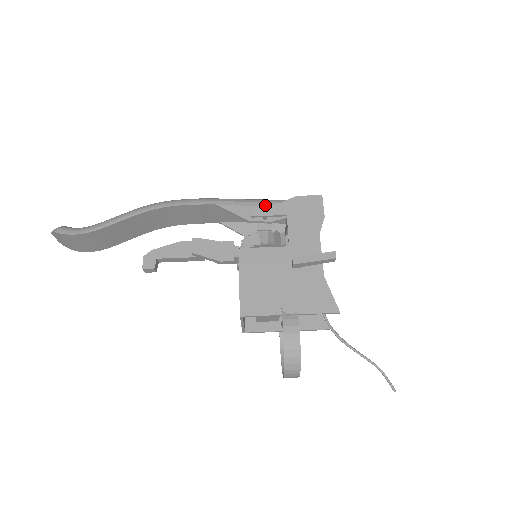
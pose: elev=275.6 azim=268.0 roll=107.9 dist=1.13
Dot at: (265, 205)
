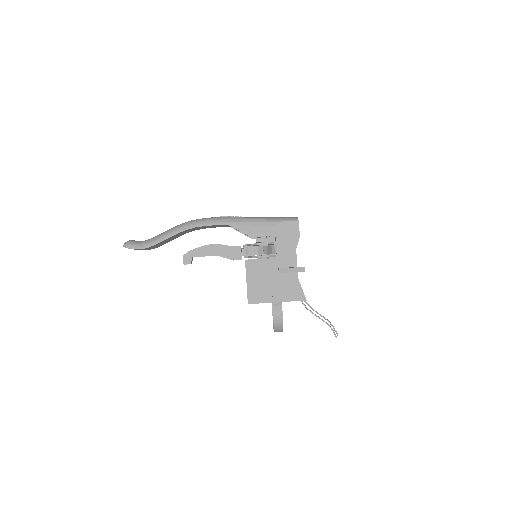
Dot at: (261, 229)
